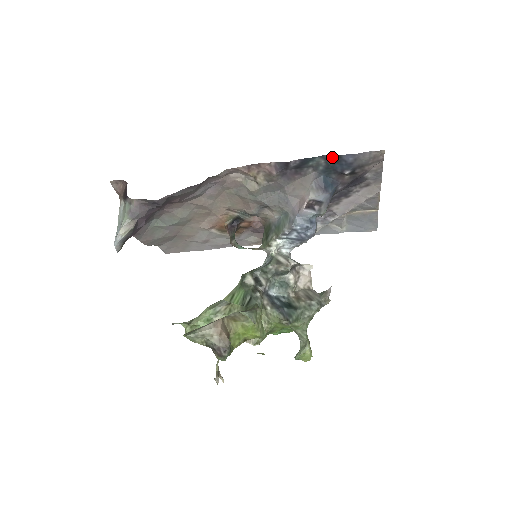
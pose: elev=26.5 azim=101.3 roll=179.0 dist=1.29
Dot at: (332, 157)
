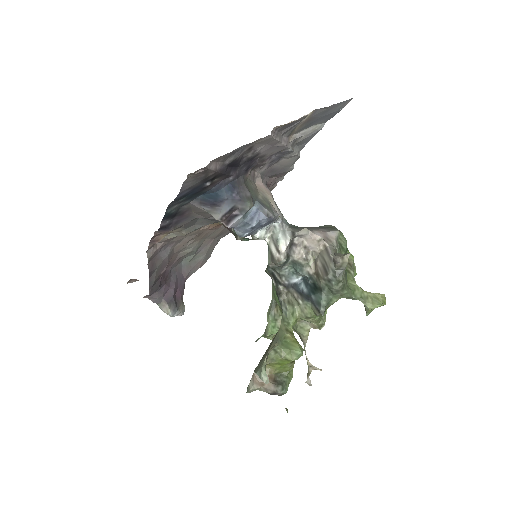
Dot at: (174, 202)
